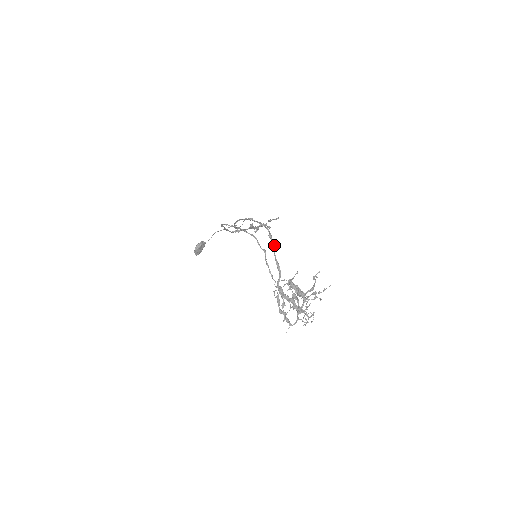
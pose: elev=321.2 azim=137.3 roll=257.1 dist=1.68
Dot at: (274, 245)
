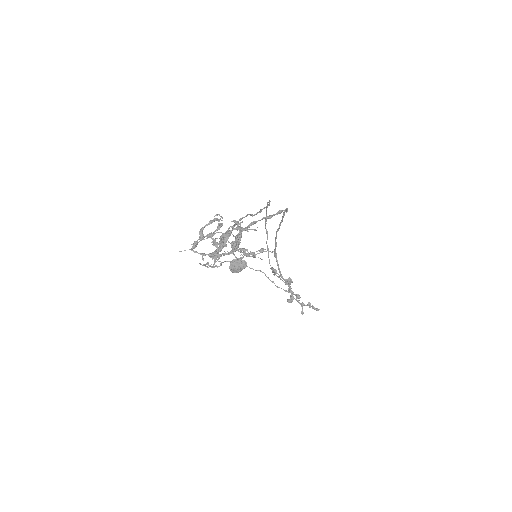
Dot at: (272, 215)
